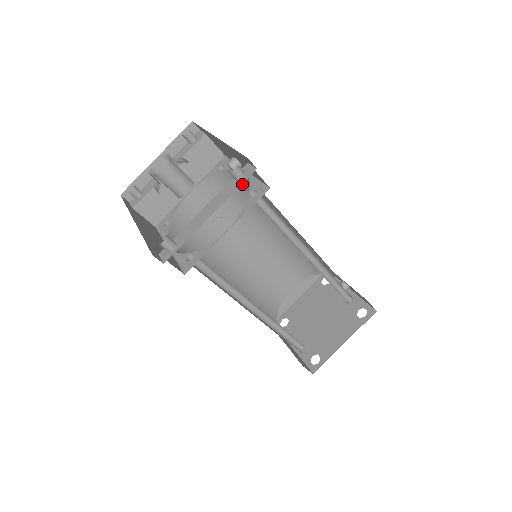
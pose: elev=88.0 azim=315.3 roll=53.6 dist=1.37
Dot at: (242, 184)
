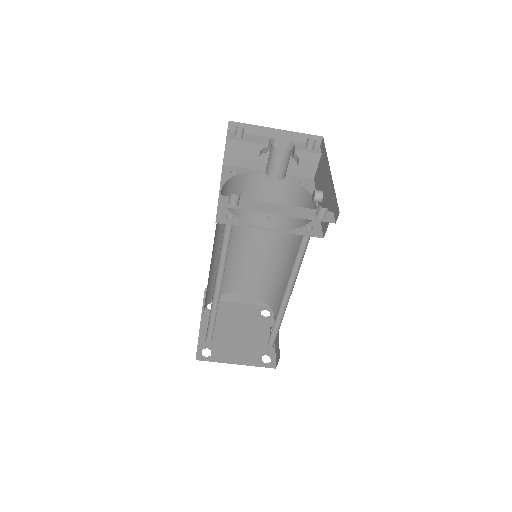
Dot at: occluded
